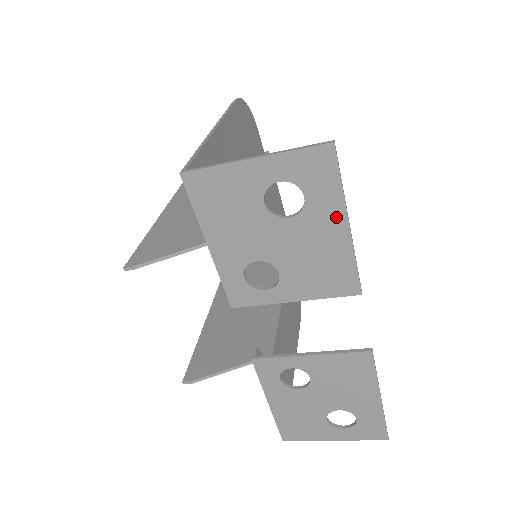
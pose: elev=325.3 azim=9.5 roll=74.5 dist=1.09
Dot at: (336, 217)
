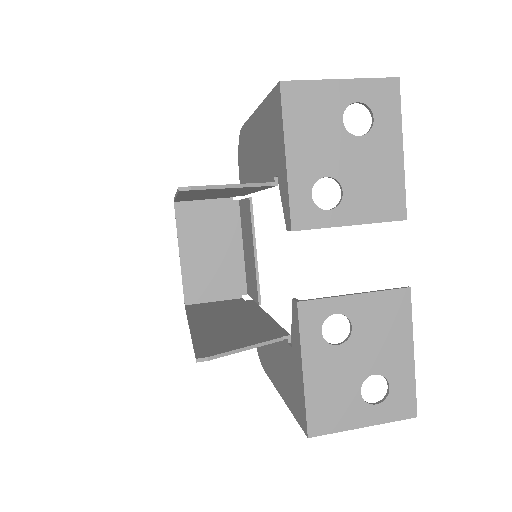
Dot at: (394, 140)
